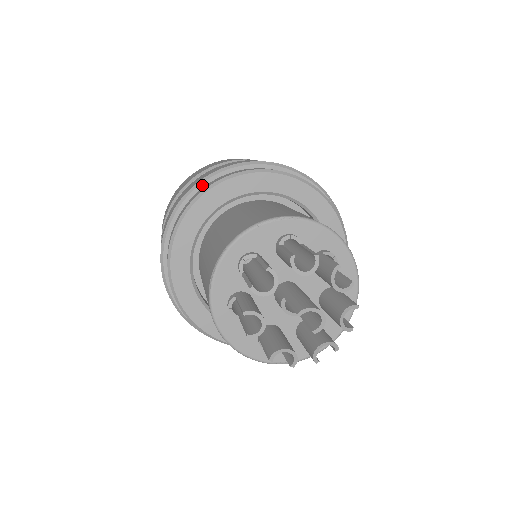
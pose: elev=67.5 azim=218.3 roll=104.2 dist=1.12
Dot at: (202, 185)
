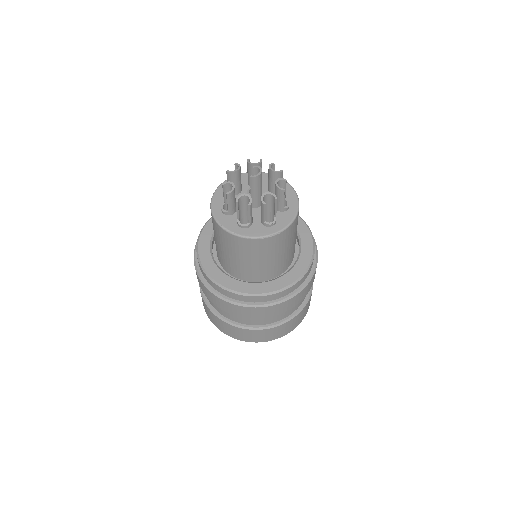
Dot at: occluded
